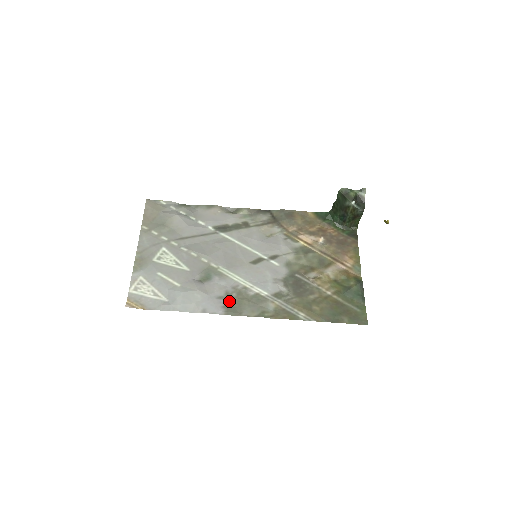
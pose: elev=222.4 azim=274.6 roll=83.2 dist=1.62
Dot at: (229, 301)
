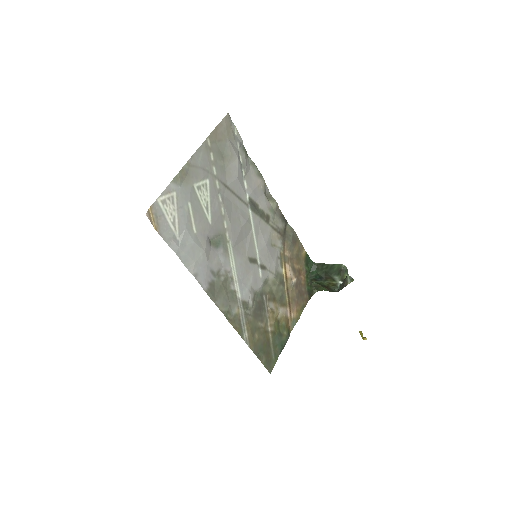
Dot at: (216, 281)
